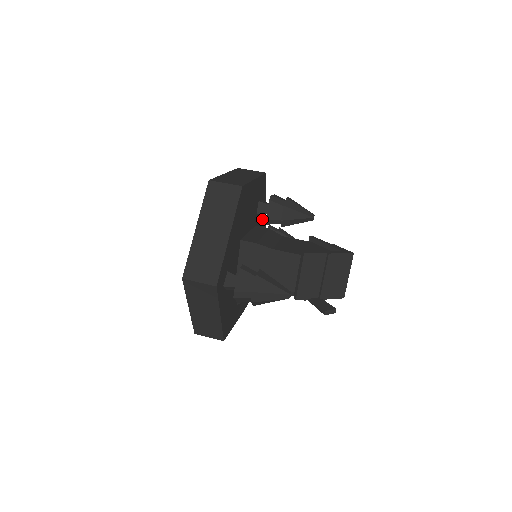
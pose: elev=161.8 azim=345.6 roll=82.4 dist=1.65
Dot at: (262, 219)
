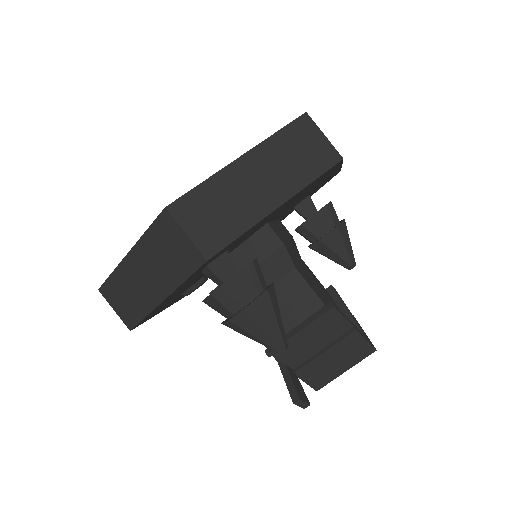
Dot at: occluded
